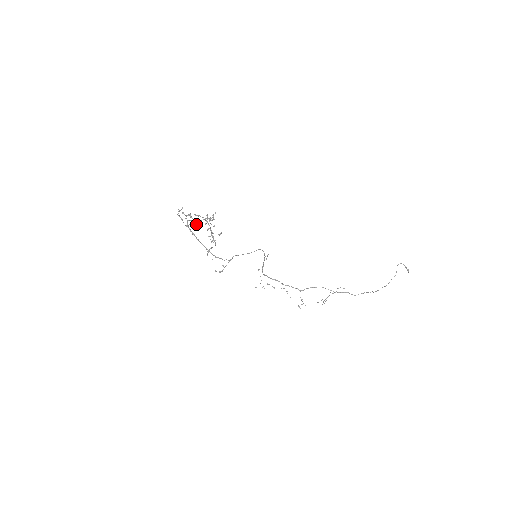
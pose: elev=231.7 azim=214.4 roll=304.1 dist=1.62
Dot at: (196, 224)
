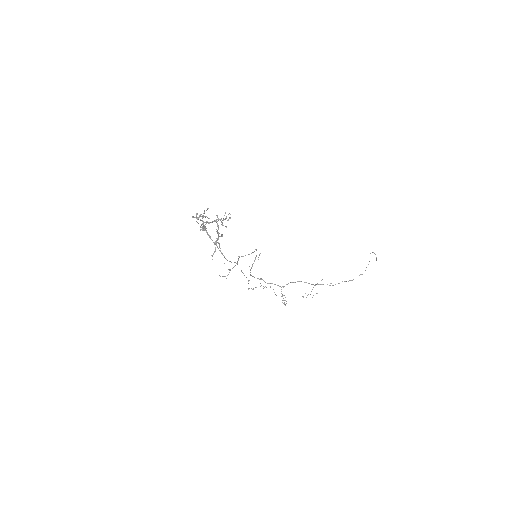
Dot at: (205, 226)
